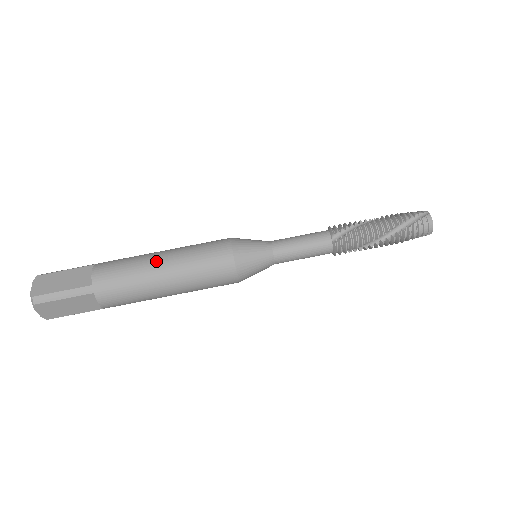
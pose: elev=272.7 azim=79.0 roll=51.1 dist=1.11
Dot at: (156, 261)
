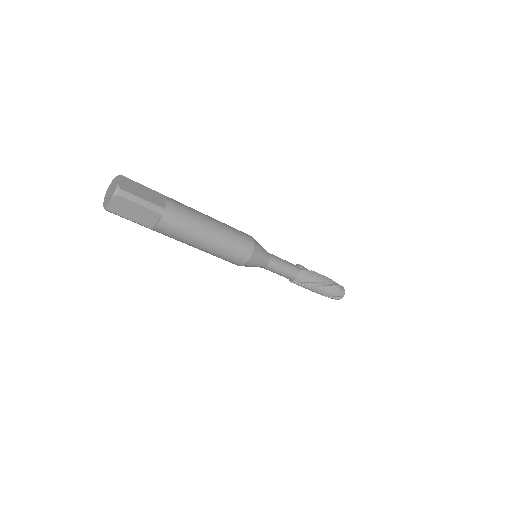
Dot at: (200, 244)
